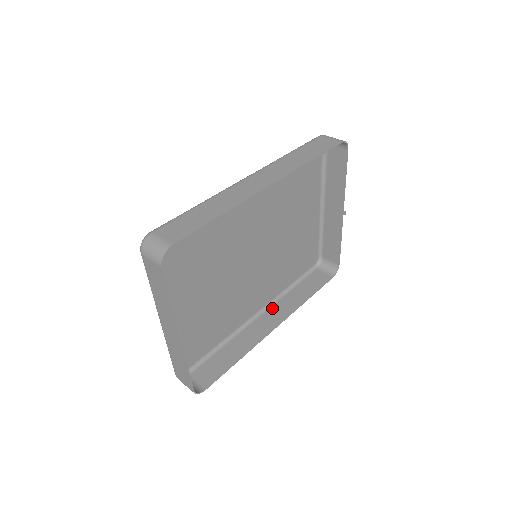
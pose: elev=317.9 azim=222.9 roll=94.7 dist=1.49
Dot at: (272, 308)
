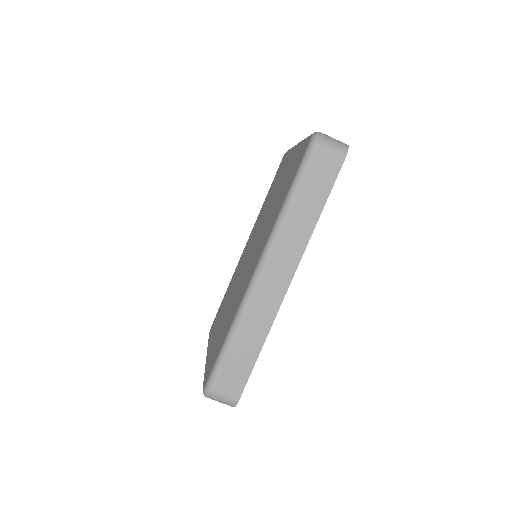
Dot at: occluded
